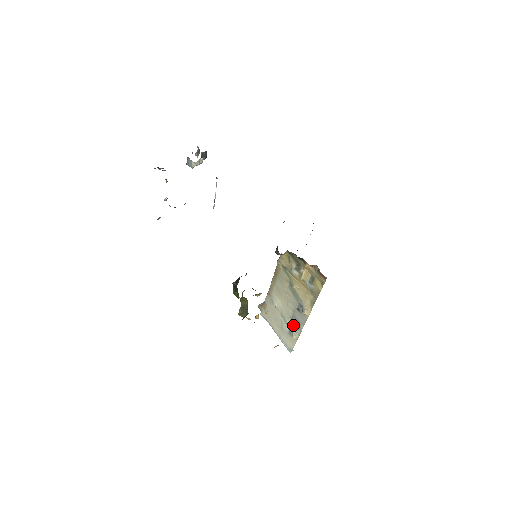
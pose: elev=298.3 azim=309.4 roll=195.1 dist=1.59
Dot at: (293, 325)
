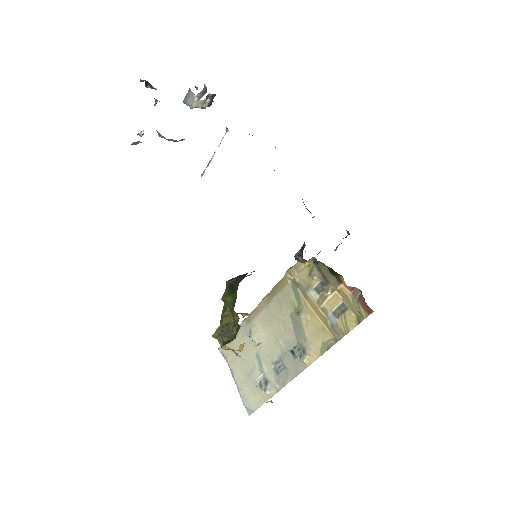
Dot at: (273, 374)
